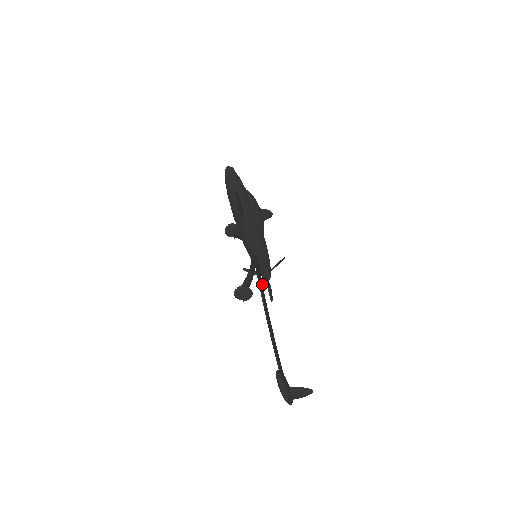
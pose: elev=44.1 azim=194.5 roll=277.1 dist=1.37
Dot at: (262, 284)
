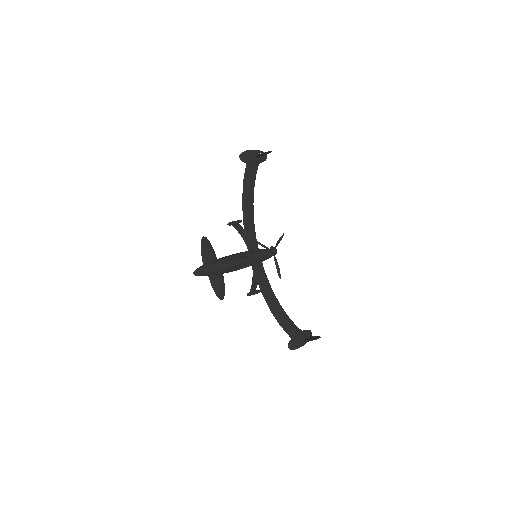
Dot at: (266, 281)
